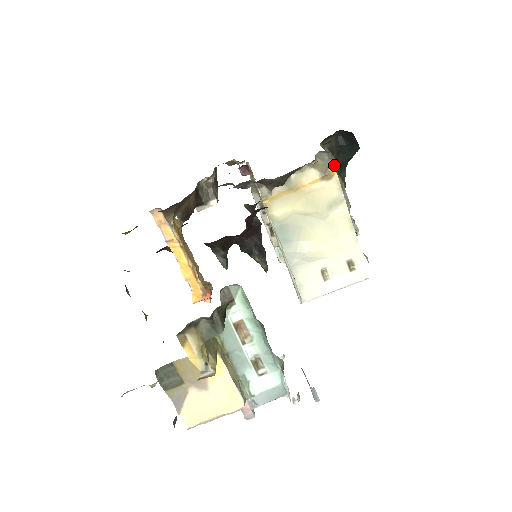
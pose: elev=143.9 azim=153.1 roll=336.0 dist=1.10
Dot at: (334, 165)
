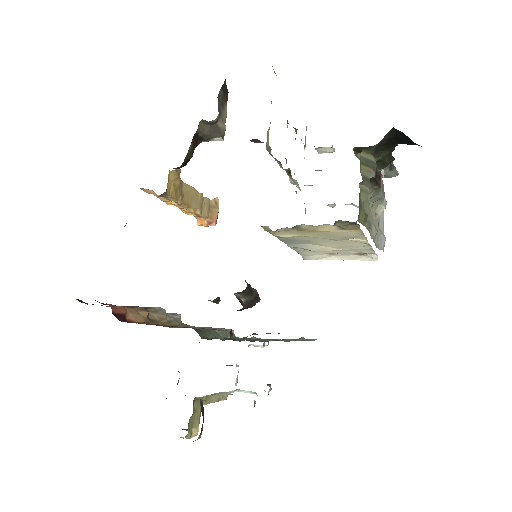
Dot at: (359, 225)
